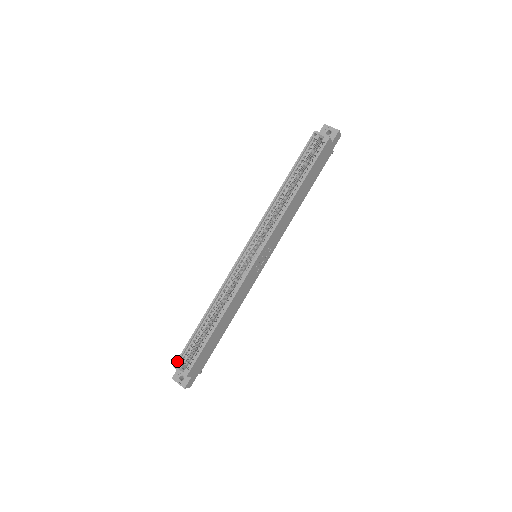
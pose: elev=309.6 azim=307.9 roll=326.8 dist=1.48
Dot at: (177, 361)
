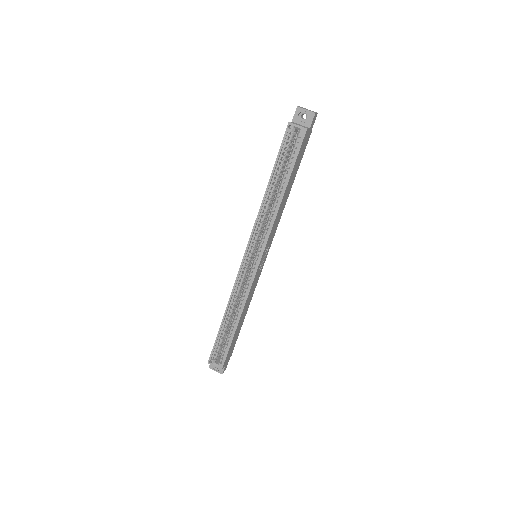
Dot at: (210, 359)
